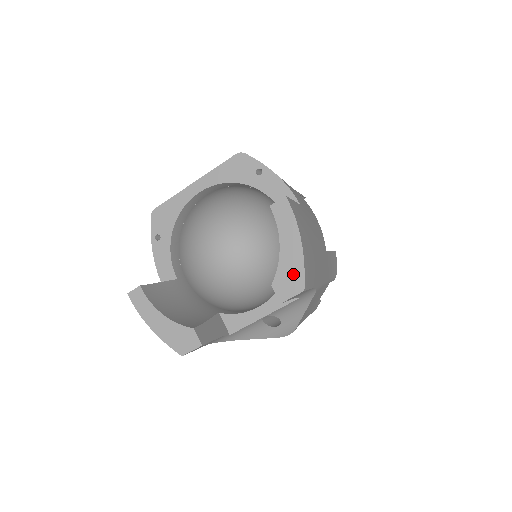
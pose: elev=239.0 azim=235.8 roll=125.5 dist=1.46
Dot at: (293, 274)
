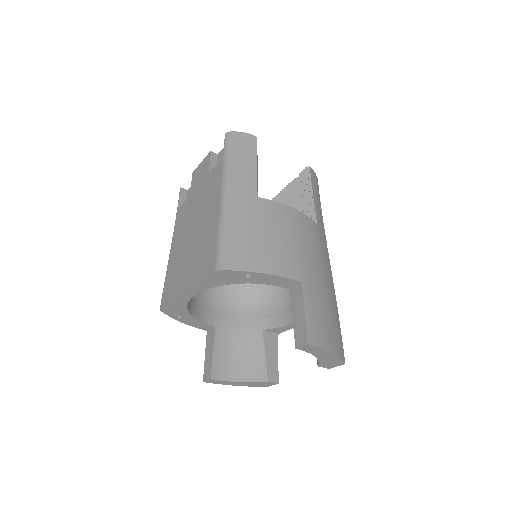
Dot at: (333, 362)
